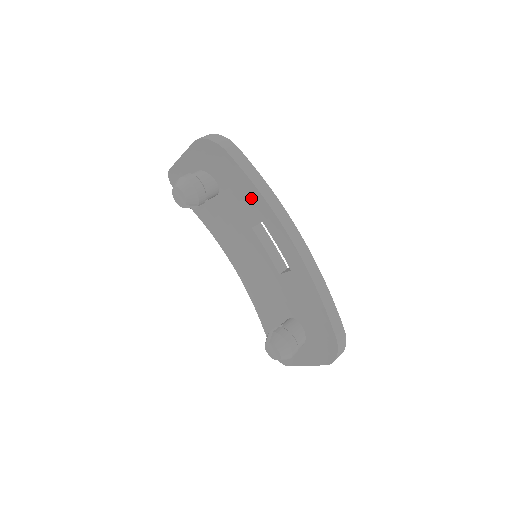
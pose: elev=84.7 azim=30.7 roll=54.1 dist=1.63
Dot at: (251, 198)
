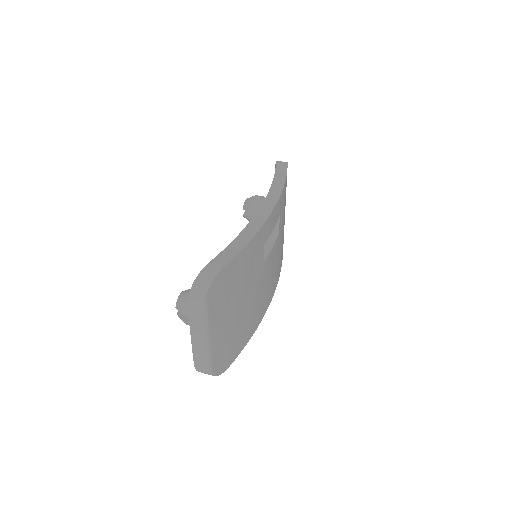
Dot at: occluded
